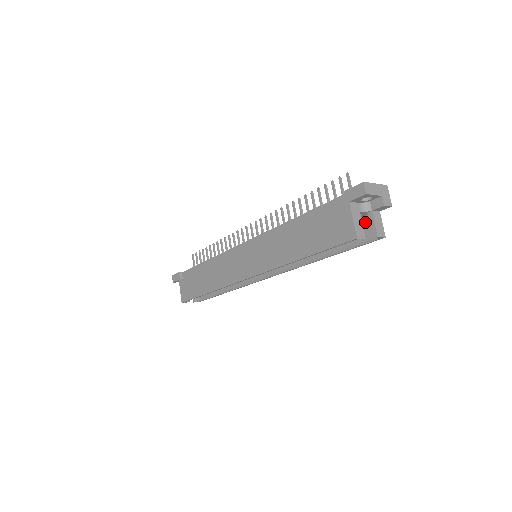
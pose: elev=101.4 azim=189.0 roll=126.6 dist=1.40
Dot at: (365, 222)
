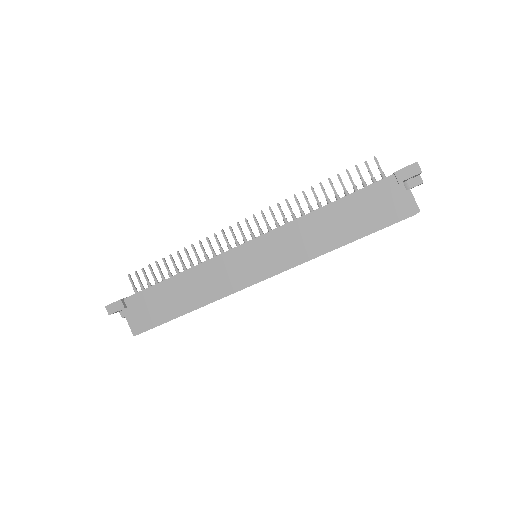
Dot at: occluded
